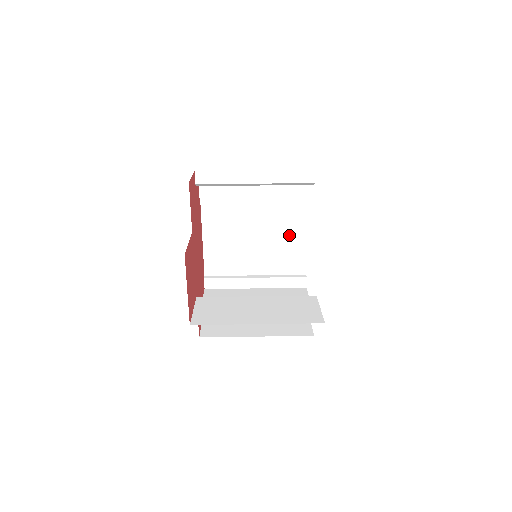
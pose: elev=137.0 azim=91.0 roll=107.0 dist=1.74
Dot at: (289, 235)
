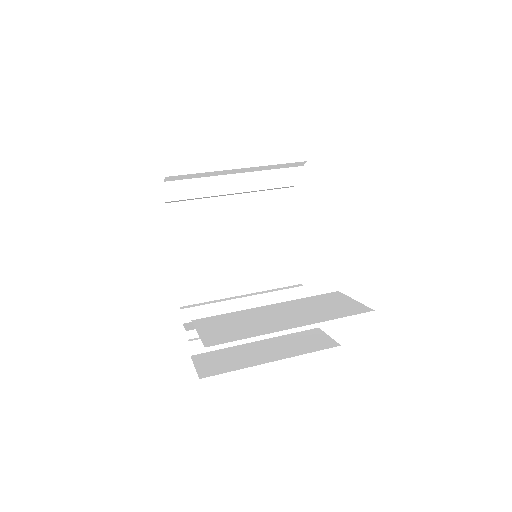
Dot at: (276, 237)
